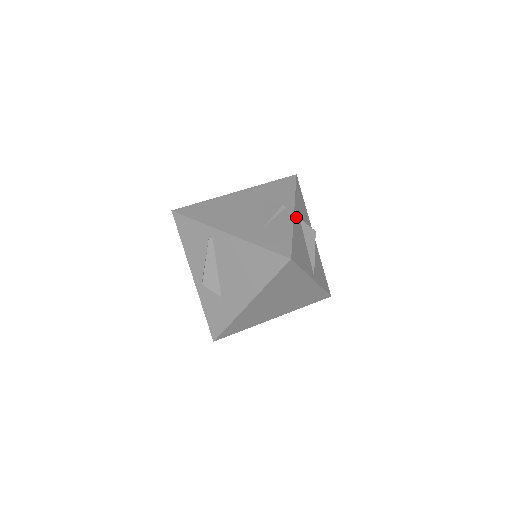
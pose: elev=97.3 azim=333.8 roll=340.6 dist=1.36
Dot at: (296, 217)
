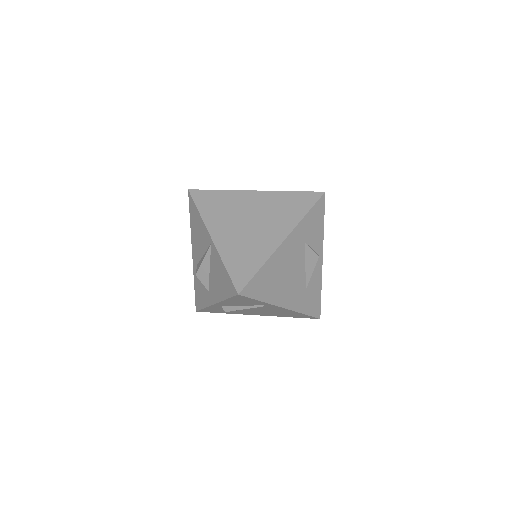
Dot at: occluded
